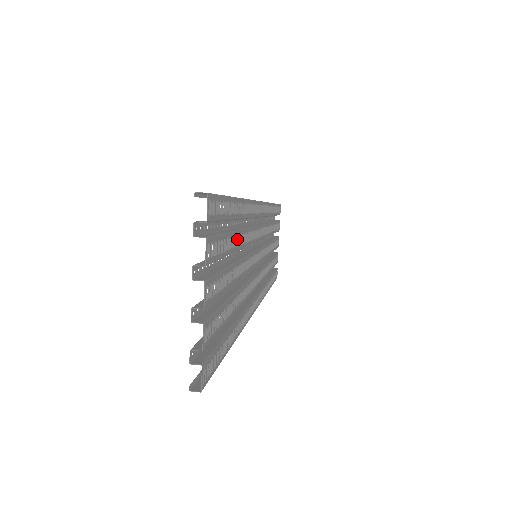
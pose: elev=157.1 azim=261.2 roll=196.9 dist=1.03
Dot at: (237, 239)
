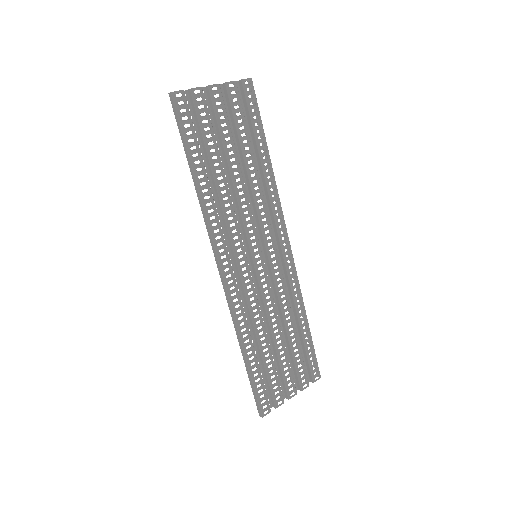
Dot at: (250, 157)
